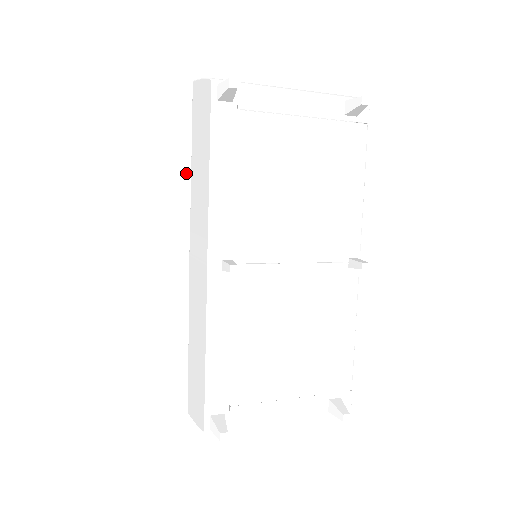
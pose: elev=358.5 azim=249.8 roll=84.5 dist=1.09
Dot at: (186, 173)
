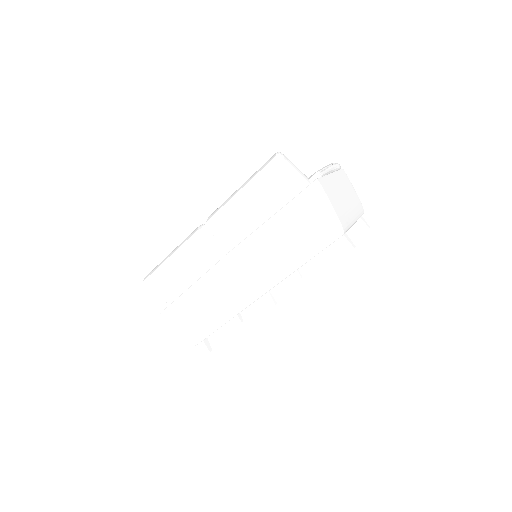
Dot at: (256, 203)
